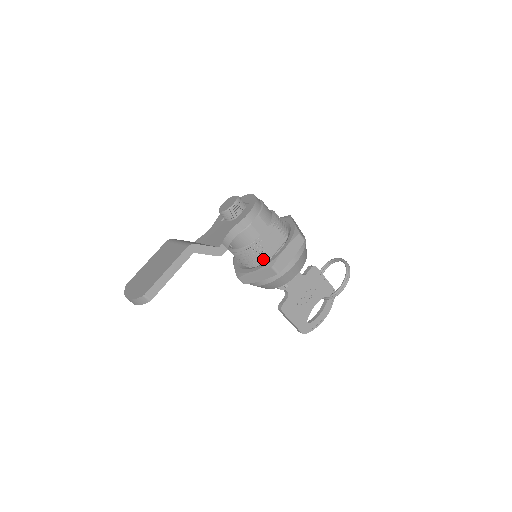
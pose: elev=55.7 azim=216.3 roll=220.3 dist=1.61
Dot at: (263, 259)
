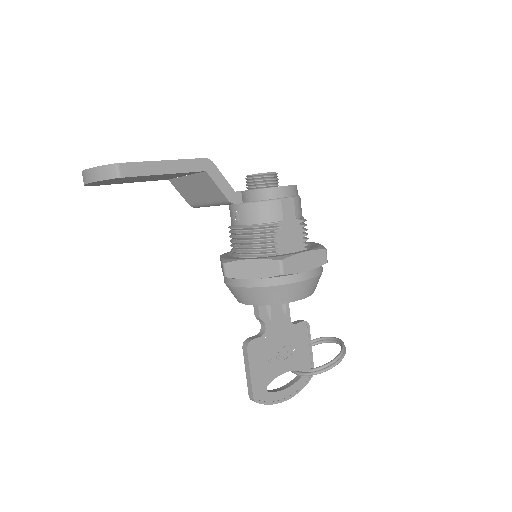
Dot at: (269, 253)
